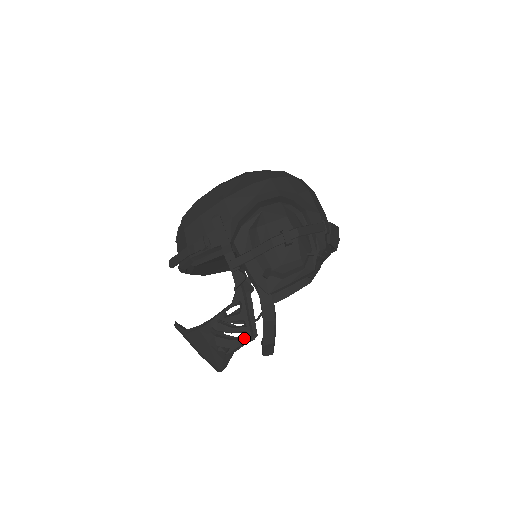
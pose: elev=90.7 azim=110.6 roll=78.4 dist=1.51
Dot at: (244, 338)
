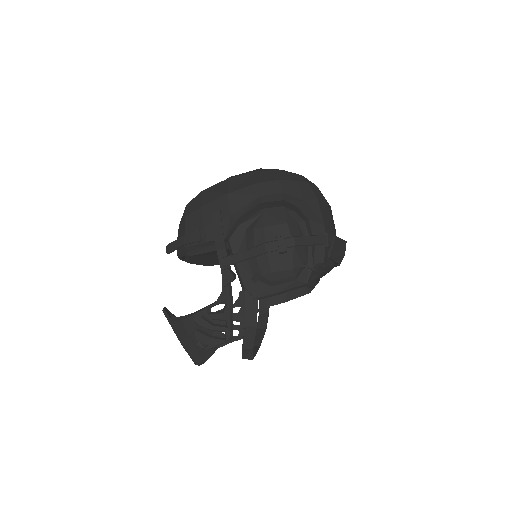
Dot at: (223, 338)
